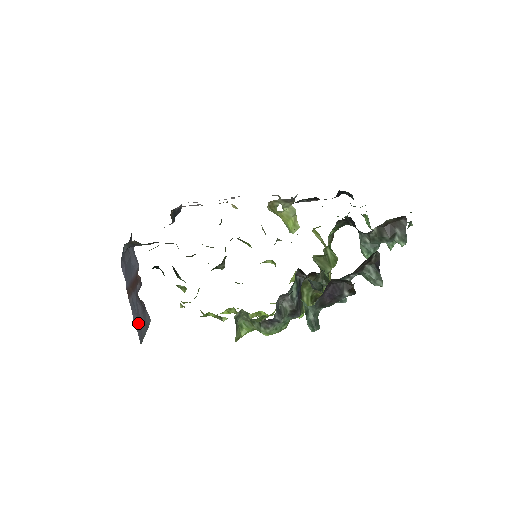
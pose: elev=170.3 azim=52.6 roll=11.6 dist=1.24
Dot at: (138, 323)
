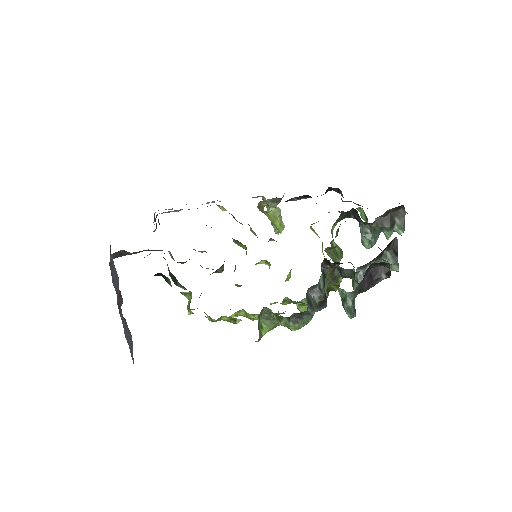
Dot at: (128, 340)
